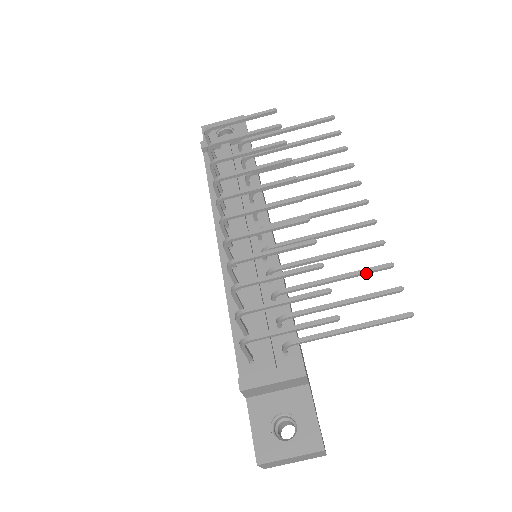
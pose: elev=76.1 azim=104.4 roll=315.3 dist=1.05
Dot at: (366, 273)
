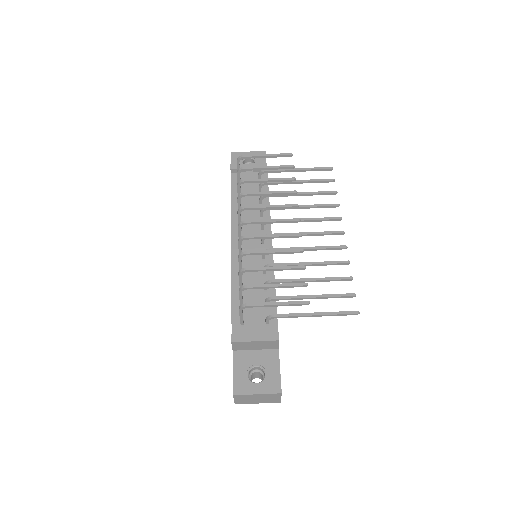
Dot at: (333, 280)
